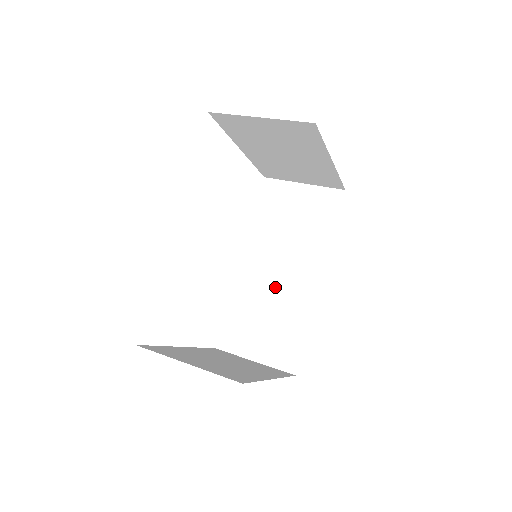
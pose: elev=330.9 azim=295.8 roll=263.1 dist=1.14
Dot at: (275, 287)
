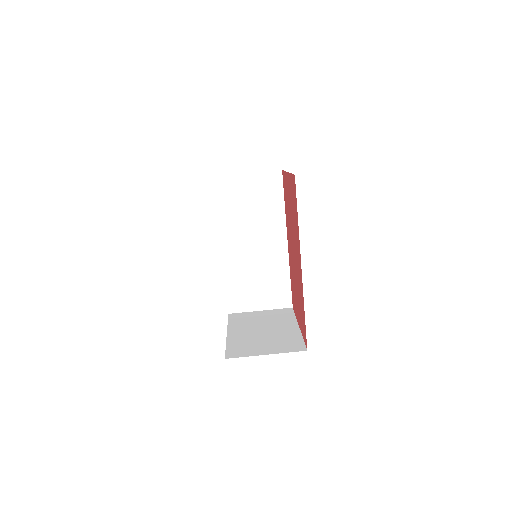
Dot at: (256, 257)
